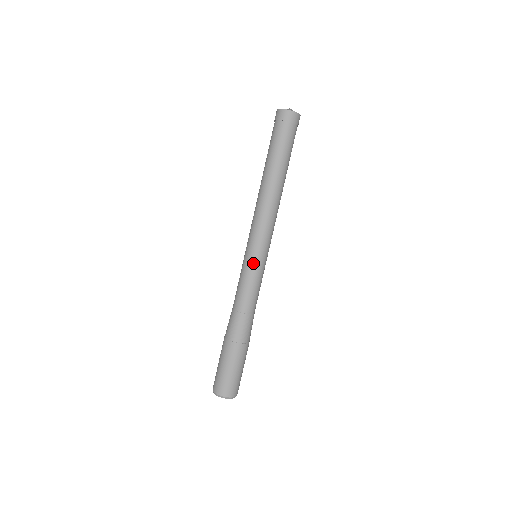
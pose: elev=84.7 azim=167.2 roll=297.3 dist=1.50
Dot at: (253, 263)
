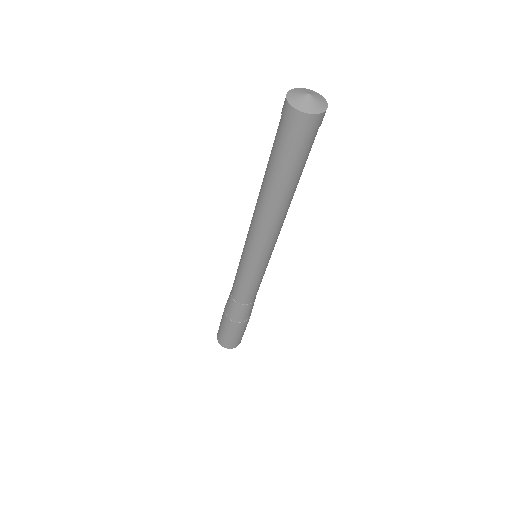
Dot at: (242, 263)
